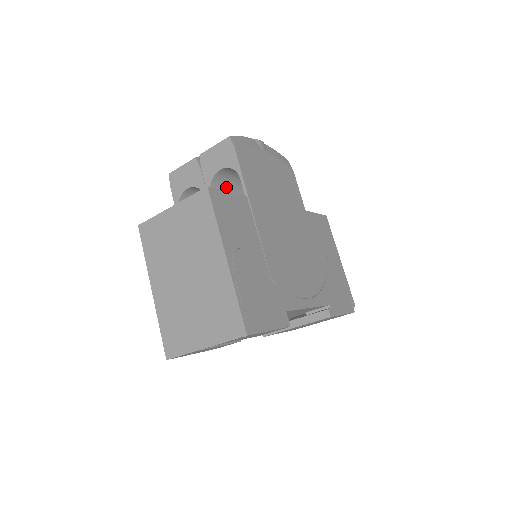
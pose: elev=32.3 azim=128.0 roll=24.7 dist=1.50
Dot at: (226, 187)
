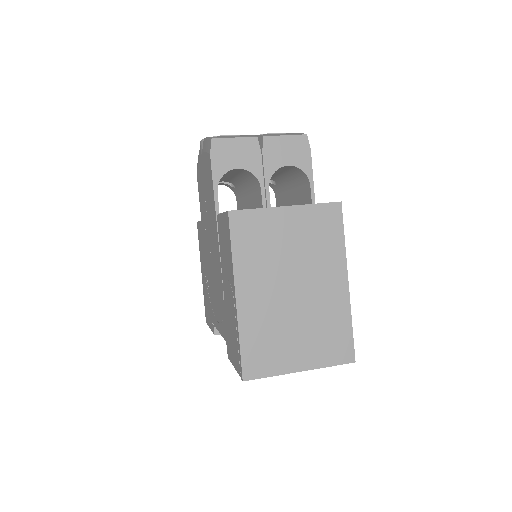
Dot at: occluded
